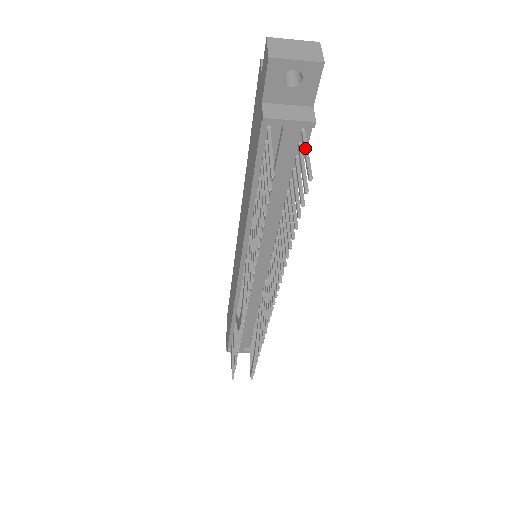
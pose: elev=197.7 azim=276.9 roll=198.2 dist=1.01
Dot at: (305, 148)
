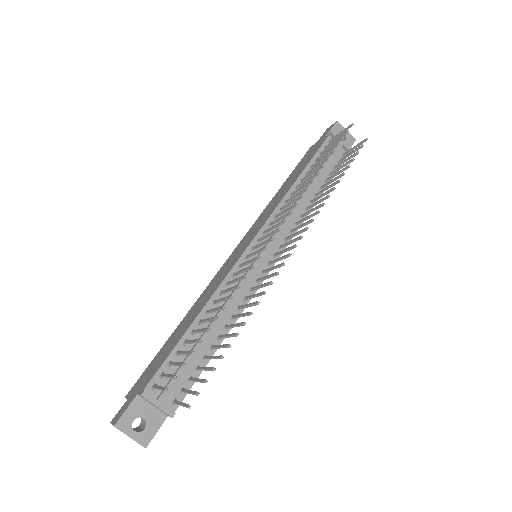
Dot at: (352, 148)
